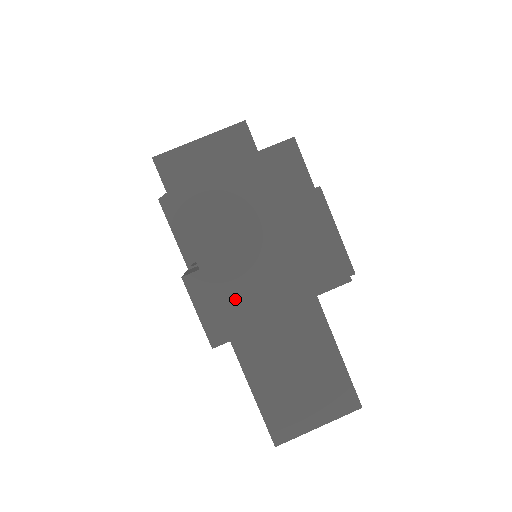
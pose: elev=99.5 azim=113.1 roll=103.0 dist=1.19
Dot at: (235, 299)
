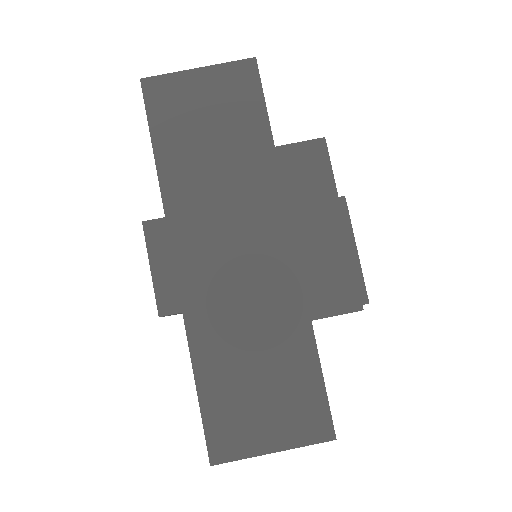
Dot at: (200, 260)
